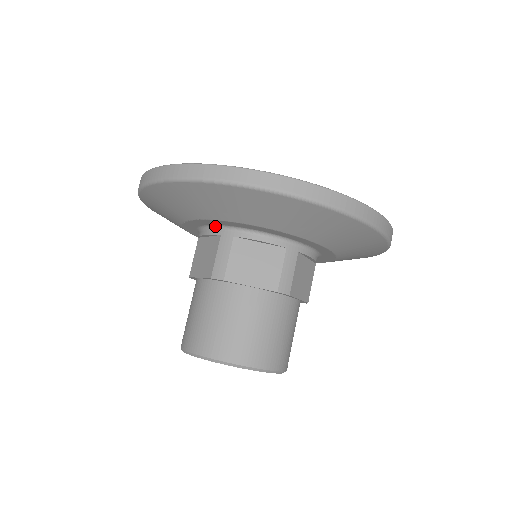
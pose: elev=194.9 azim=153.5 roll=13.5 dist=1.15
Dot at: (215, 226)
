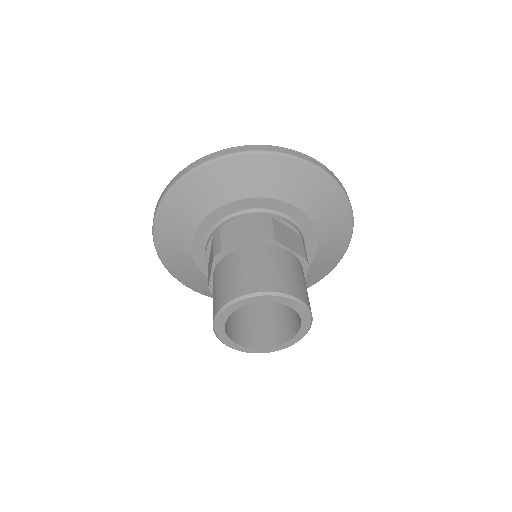
Dot at: (252, 210)
